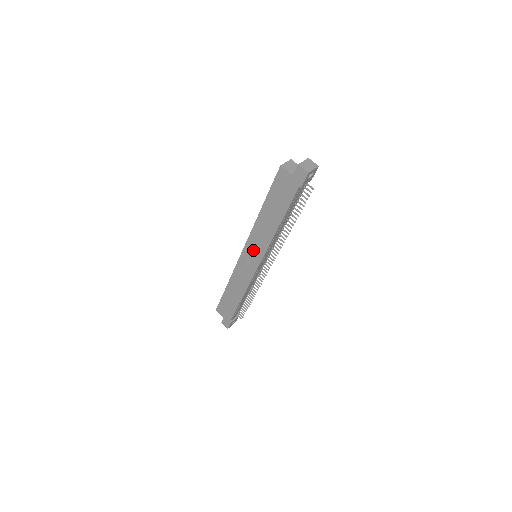
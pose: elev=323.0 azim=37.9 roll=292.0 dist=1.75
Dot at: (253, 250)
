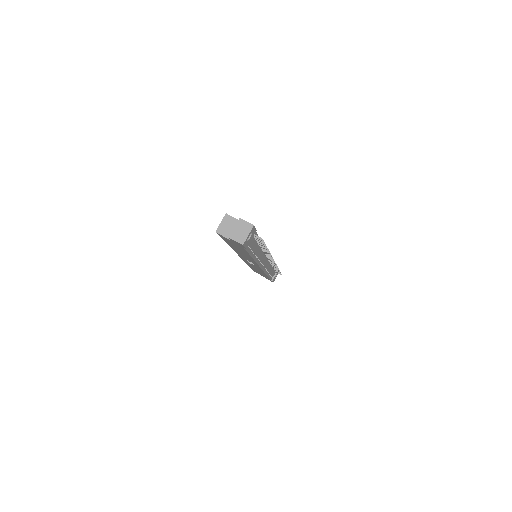
Dot at: (248, 260)
